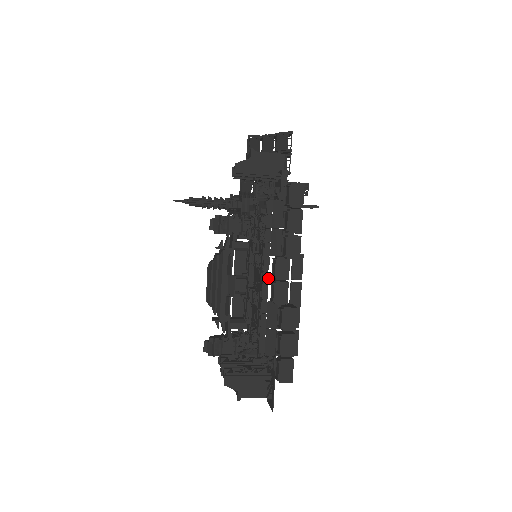
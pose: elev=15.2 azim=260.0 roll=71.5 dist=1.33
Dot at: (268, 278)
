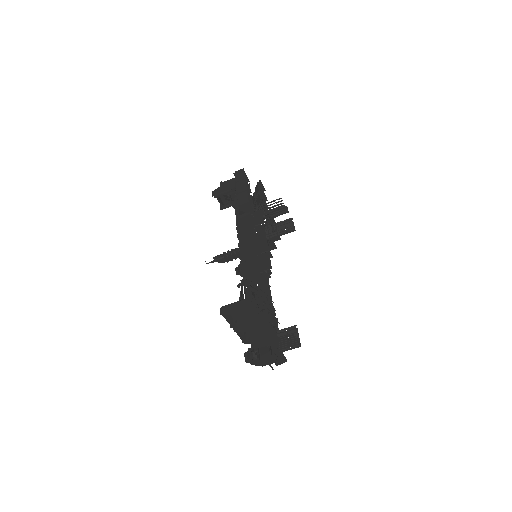
Dot at: occluded
